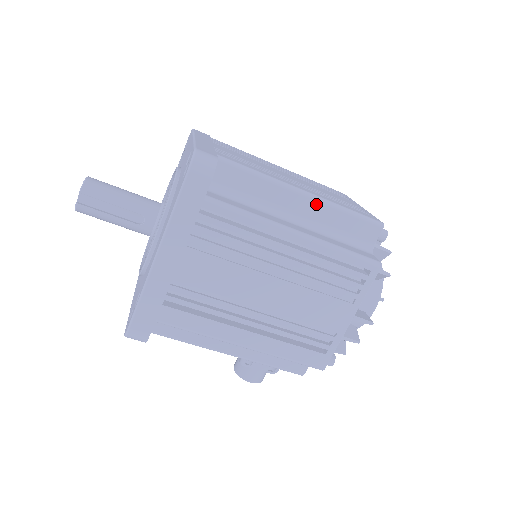
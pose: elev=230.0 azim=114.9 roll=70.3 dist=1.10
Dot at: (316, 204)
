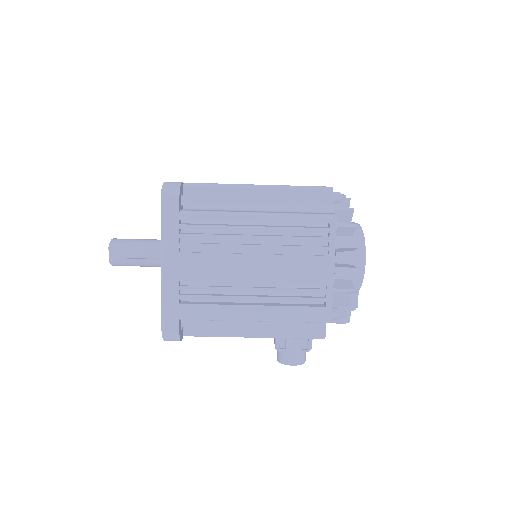
Dot at: (270, 191)
